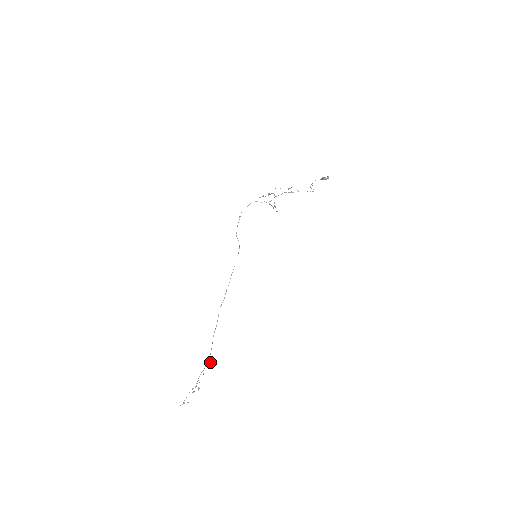
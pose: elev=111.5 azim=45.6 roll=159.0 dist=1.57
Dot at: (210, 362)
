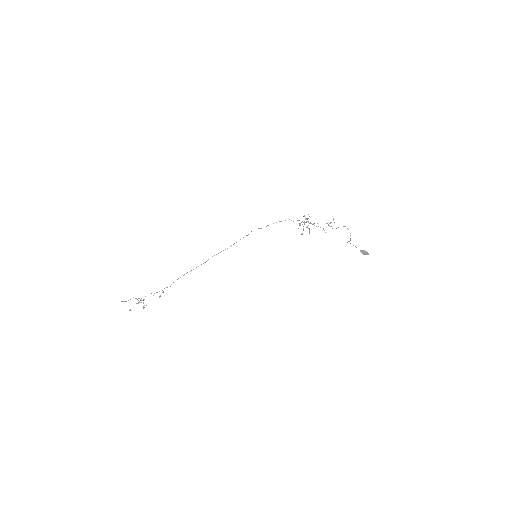
Dot at: (163, 292)
